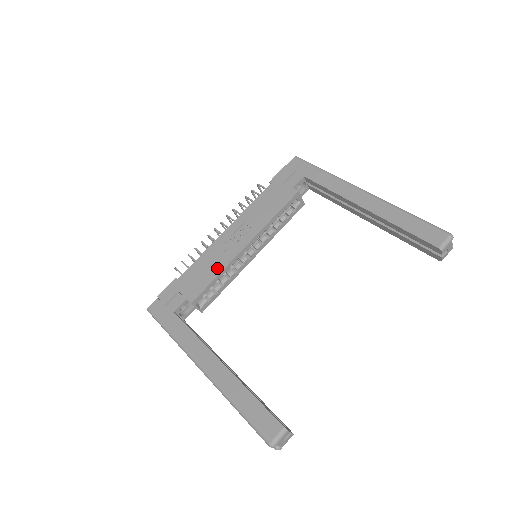
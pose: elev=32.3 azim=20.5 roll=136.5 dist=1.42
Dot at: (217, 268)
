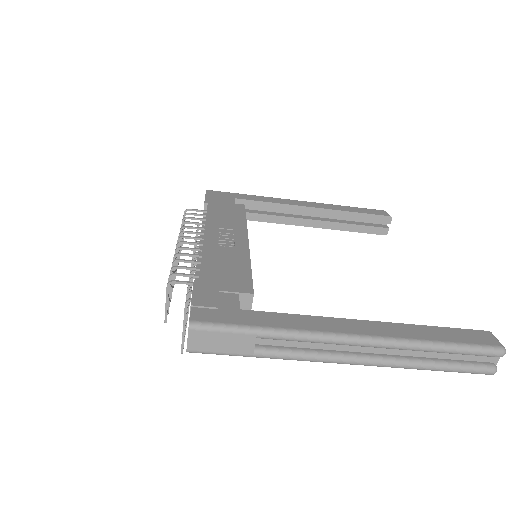
Dot at: (241, 260)
